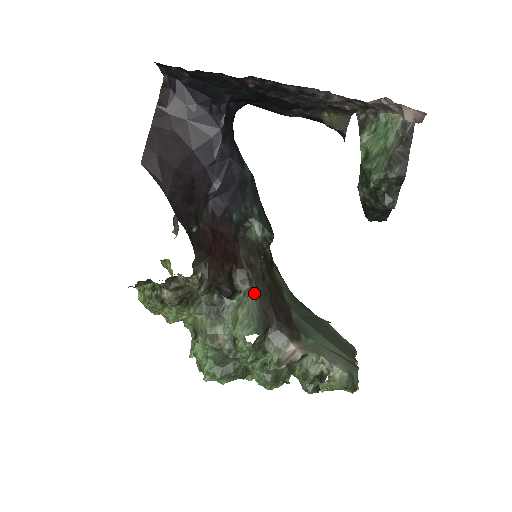
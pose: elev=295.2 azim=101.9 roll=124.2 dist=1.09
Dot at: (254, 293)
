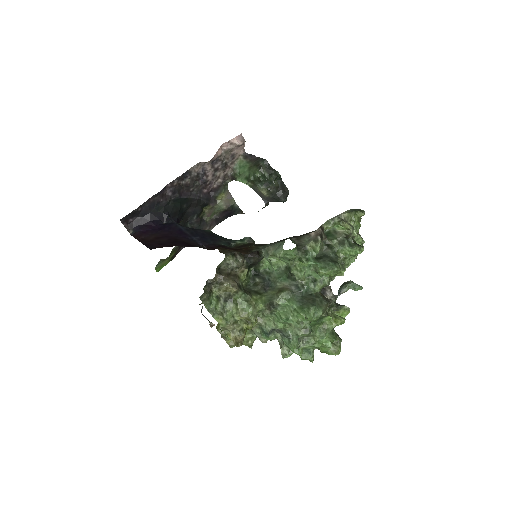
Dot at: (268, 245)
